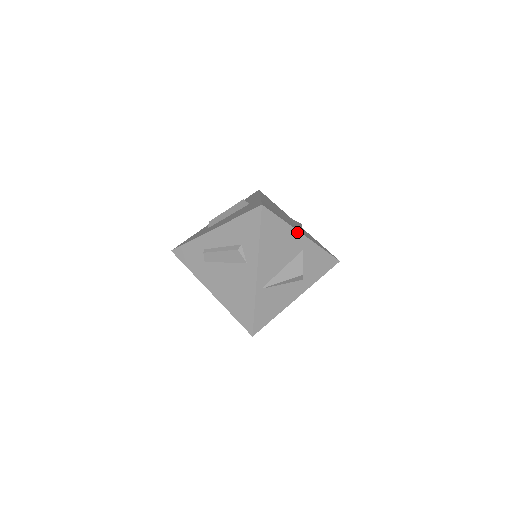
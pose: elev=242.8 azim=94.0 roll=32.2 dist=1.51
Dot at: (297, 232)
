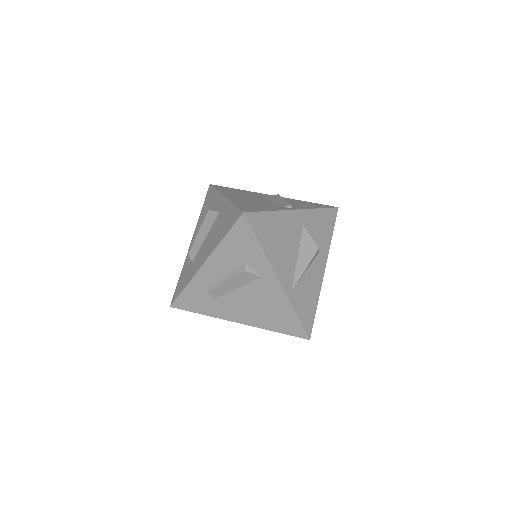
Dot at: (289, 212)
